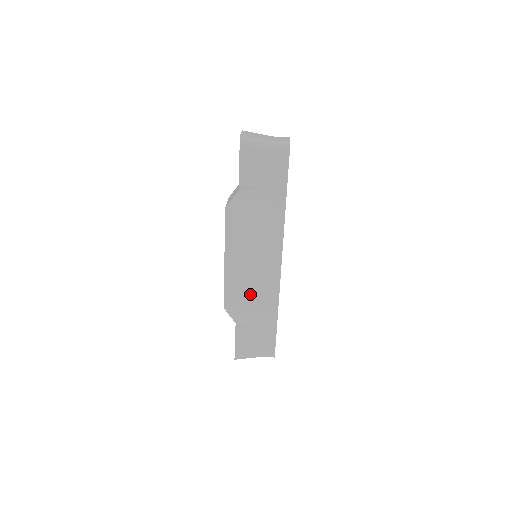
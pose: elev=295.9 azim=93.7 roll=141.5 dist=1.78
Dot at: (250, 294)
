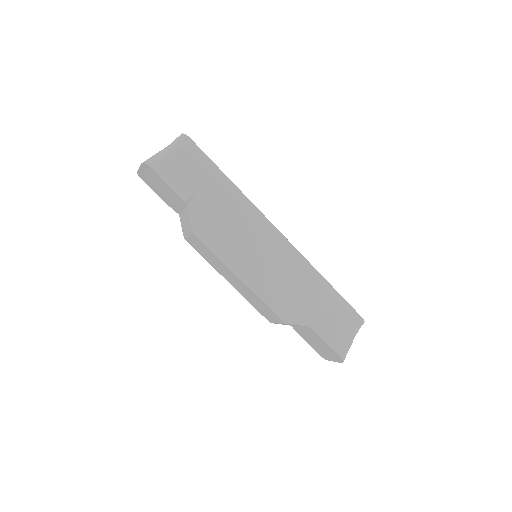
Dot at: (289, 286)
